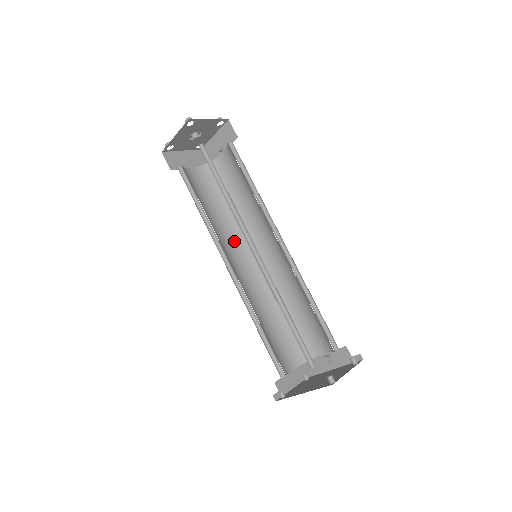
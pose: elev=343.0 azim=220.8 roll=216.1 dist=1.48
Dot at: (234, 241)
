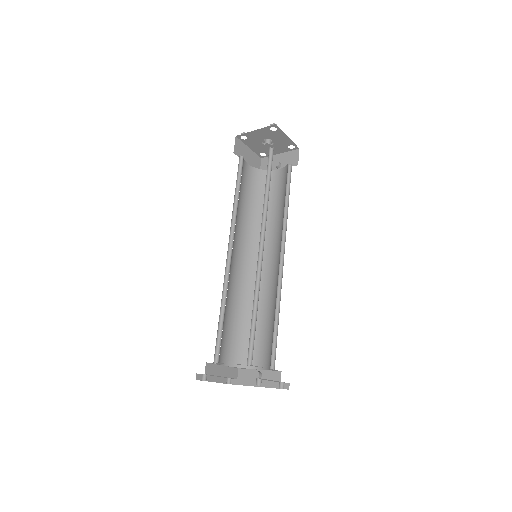
Dot at: (244, 237)
